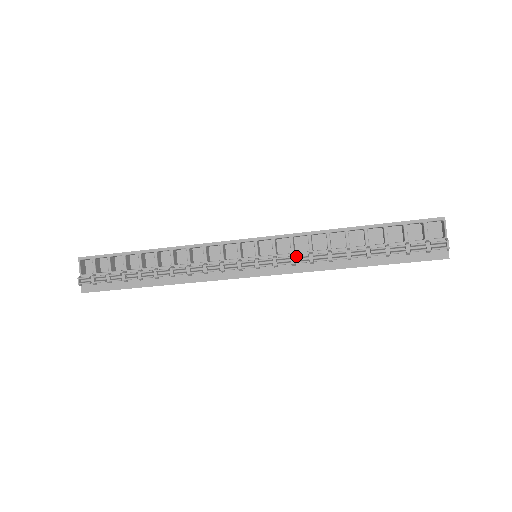
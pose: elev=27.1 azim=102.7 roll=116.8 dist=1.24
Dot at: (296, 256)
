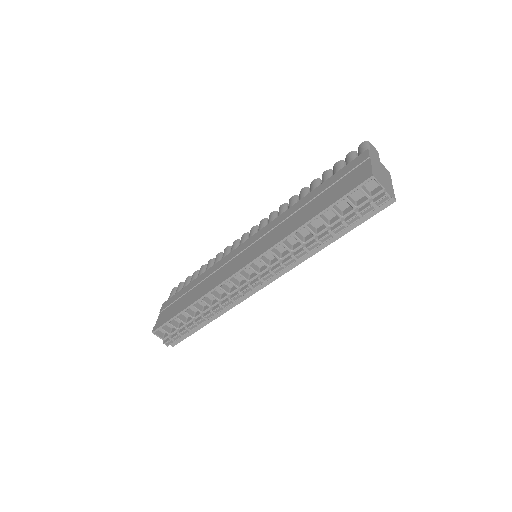
Dot at: (284, 264)
